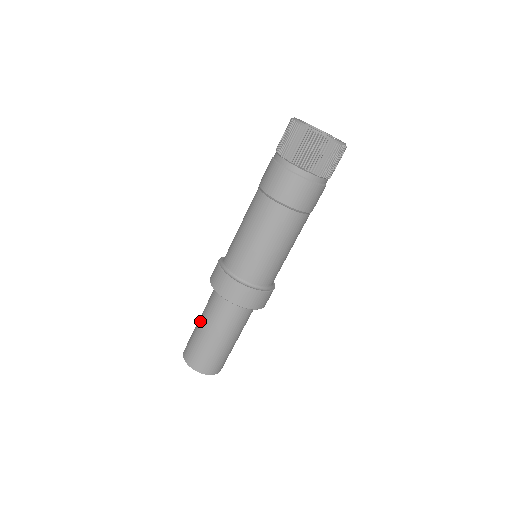
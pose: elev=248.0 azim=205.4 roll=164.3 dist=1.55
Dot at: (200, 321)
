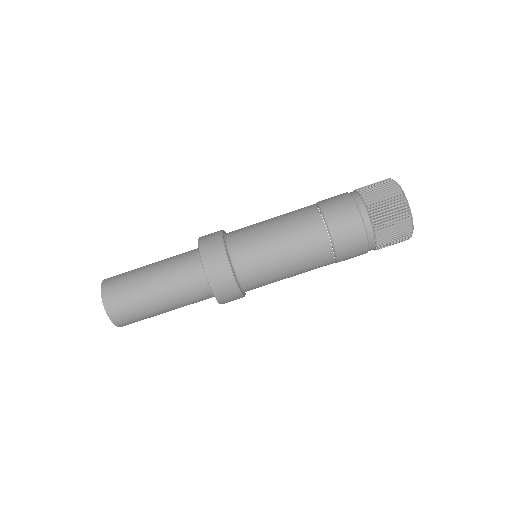
Dot at: (153, 263)
